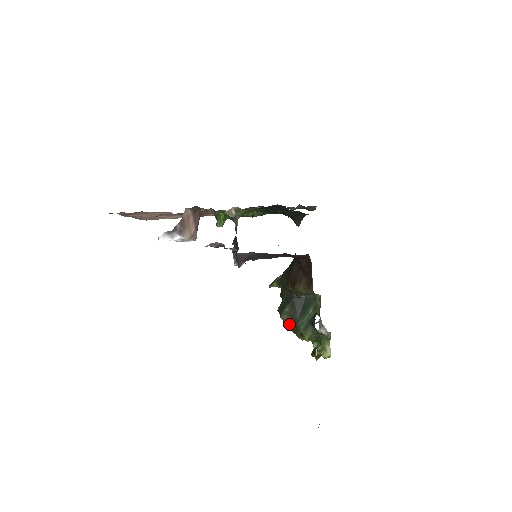
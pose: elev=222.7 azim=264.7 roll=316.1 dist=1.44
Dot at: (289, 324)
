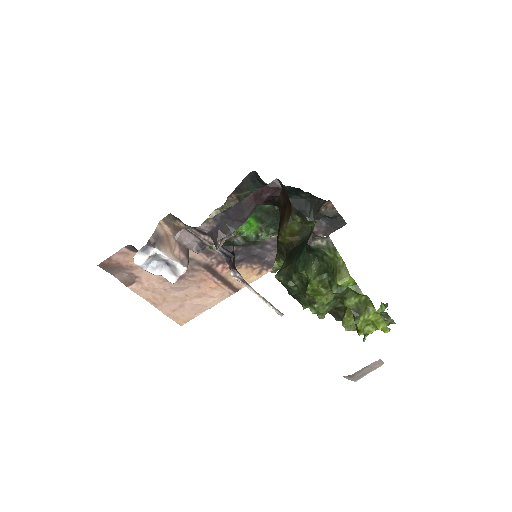
Dot at: (291, 282)
